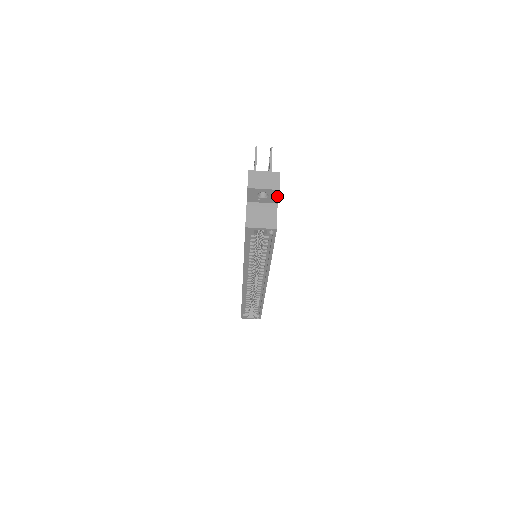
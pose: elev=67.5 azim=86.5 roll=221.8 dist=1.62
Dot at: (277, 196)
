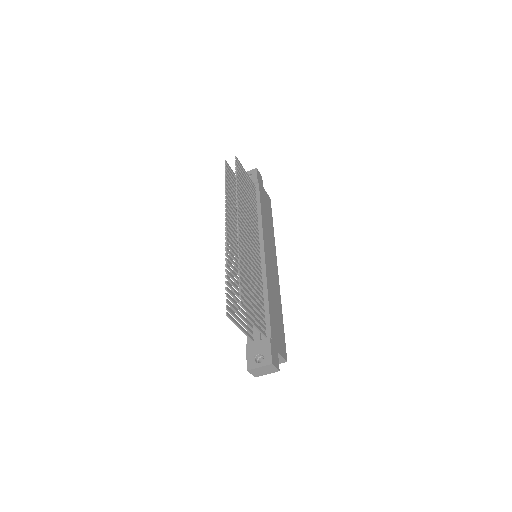
Dot at: (277, 362)
